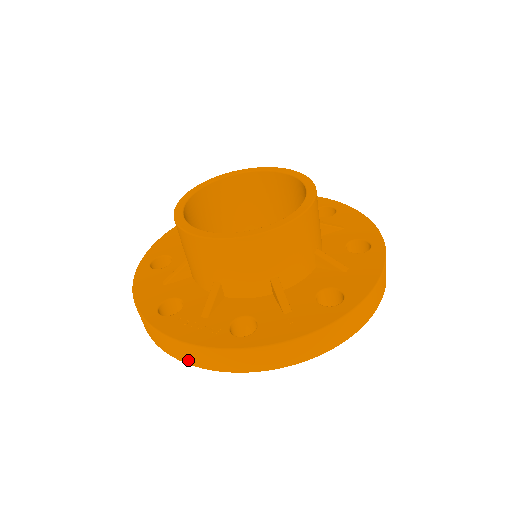
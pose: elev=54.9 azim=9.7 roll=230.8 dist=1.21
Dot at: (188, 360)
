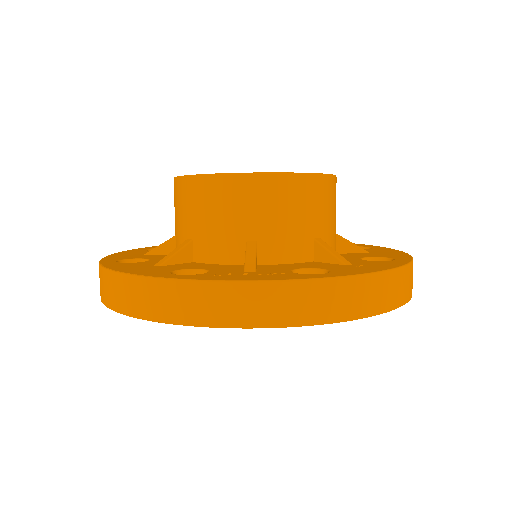
Dot at: (244, 318)
